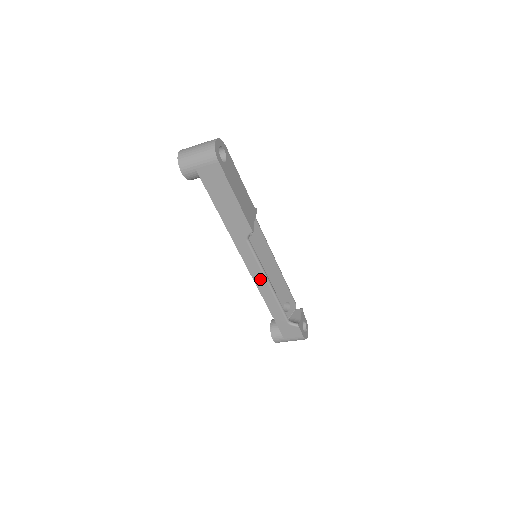
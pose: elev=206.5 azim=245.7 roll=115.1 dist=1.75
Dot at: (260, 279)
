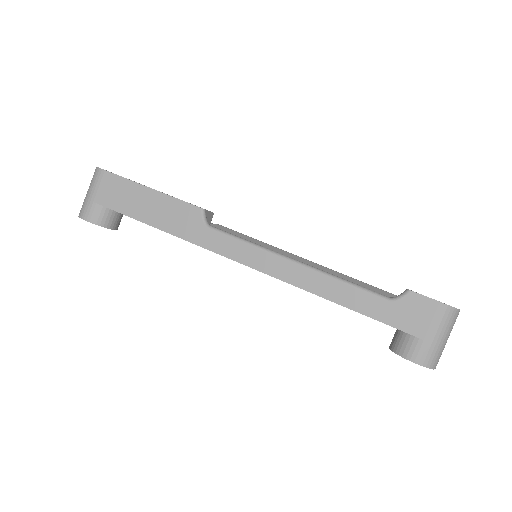
Dot at: (276, 266)
